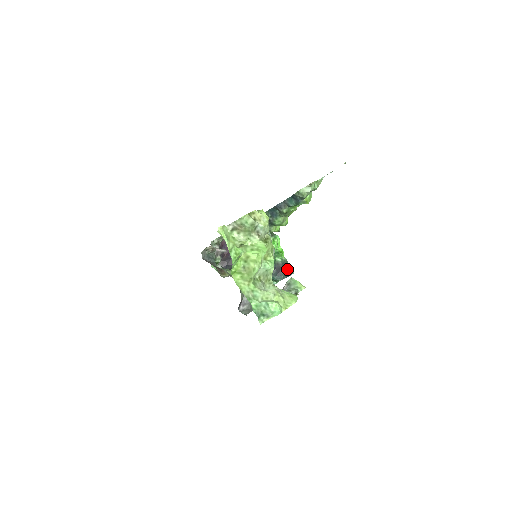
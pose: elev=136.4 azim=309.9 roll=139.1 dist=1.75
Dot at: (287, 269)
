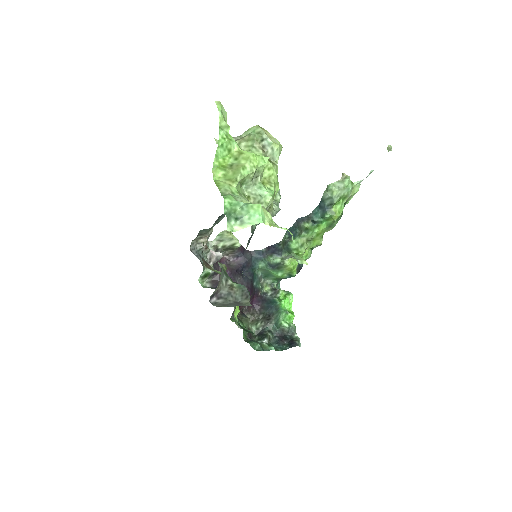
Dot at: (293, 339)
